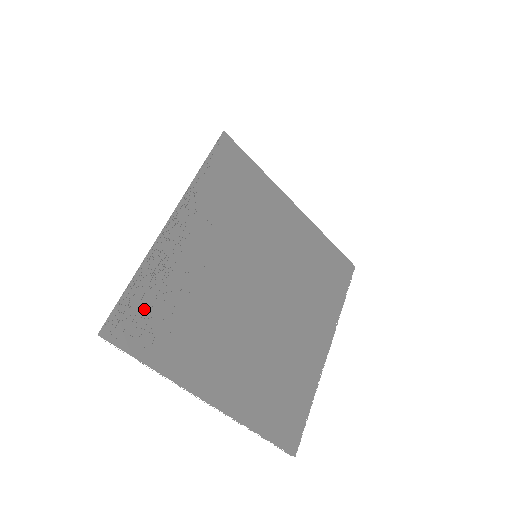
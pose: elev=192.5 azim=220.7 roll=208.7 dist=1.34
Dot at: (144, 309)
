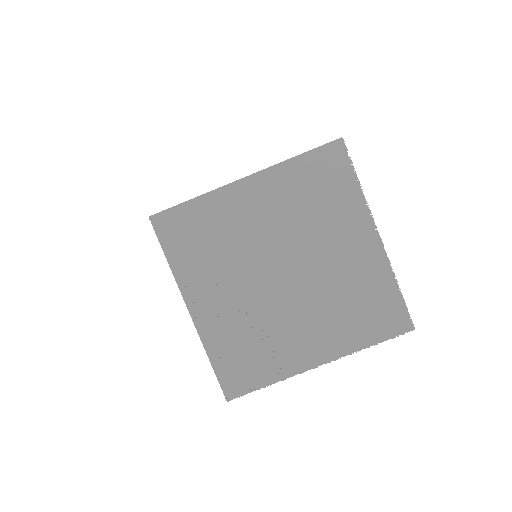
Dot at: (232, 367)
